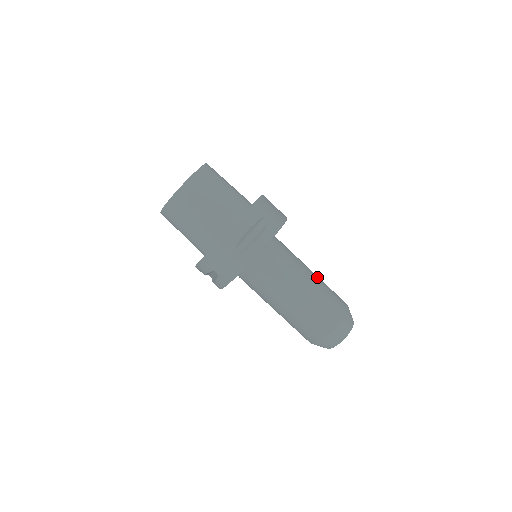
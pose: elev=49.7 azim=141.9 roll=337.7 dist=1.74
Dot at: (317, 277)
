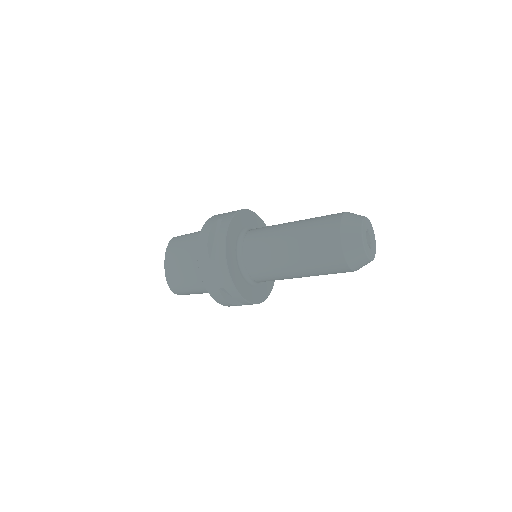
Dot at: occluded
